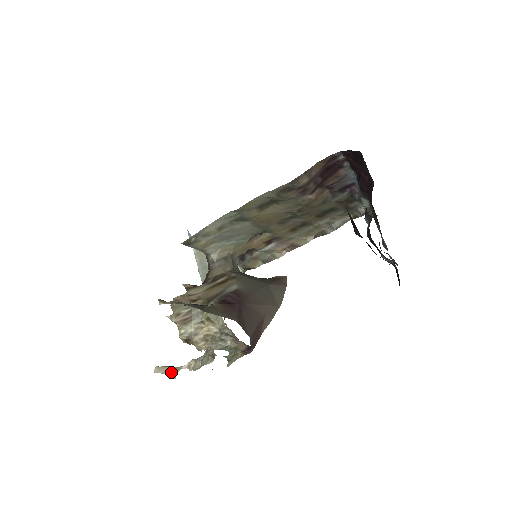
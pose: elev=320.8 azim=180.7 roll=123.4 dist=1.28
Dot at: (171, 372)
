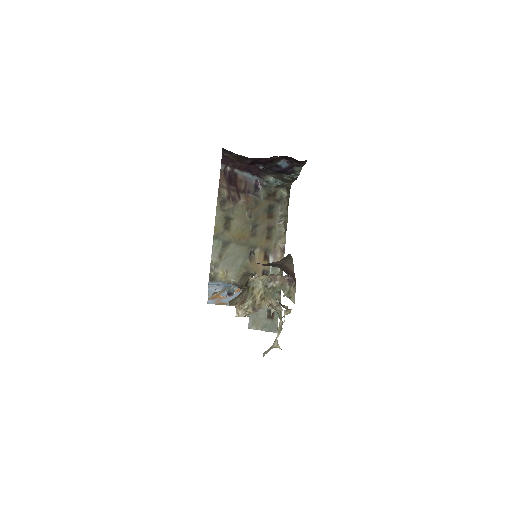
Dot at: (273, 346)
